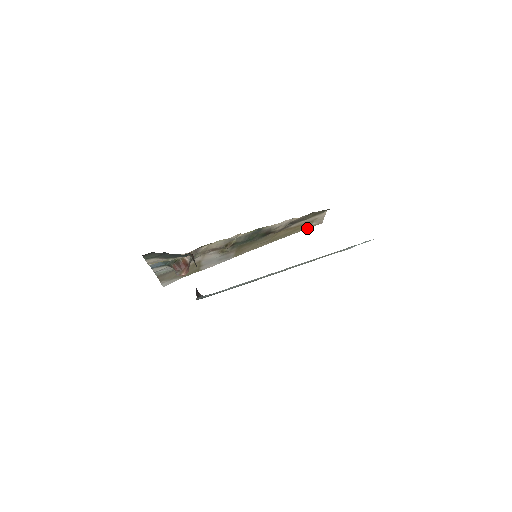
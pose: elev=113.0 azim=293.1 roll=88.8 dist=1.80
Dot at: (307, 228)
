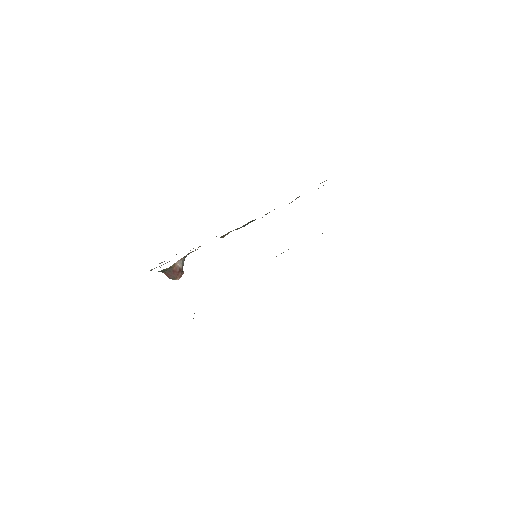
Dot at: occluded
